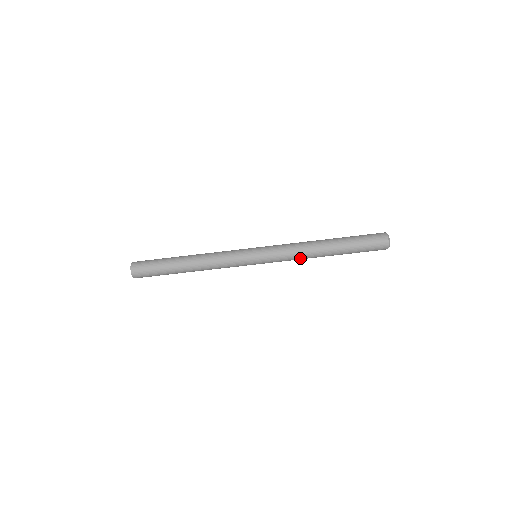
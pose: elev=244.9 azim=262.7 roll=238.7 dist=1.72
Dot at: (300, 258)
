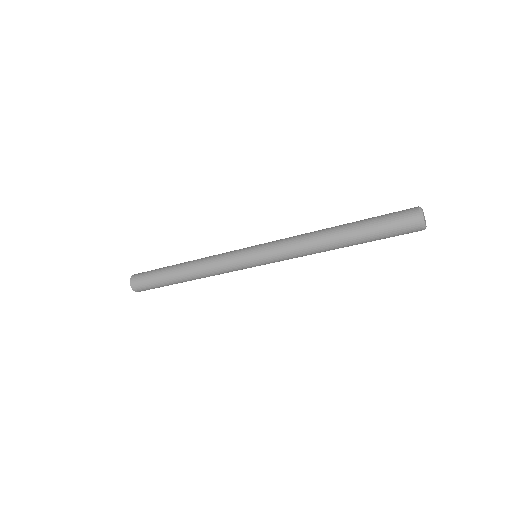
Dot at: occluded
